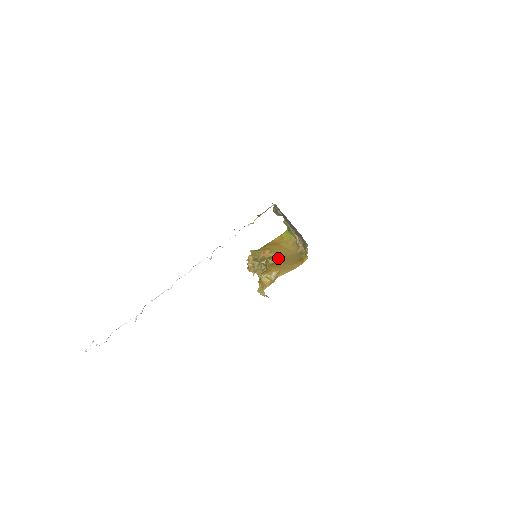
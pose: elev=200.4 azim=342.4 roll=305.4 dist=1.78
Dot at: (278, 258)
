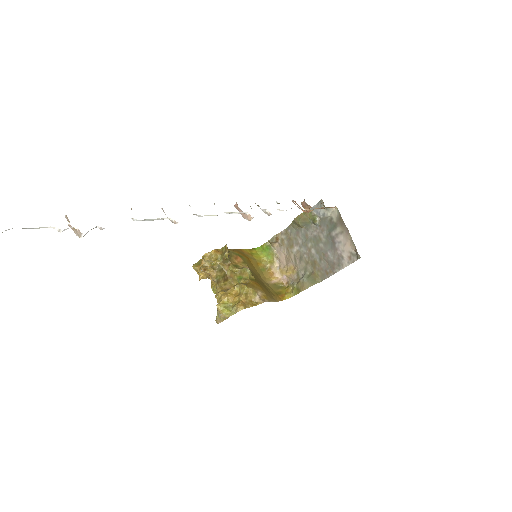
Dot at: (255, 276)
